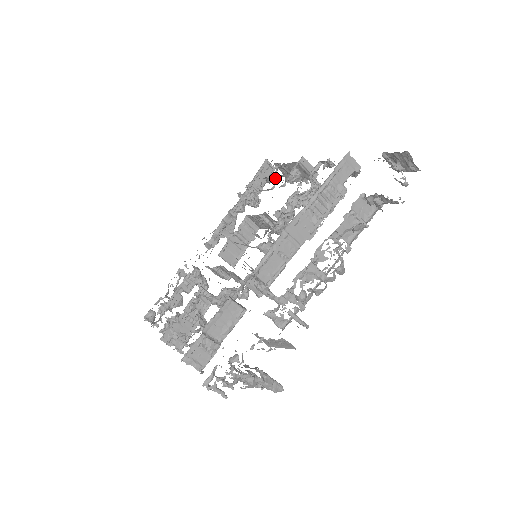
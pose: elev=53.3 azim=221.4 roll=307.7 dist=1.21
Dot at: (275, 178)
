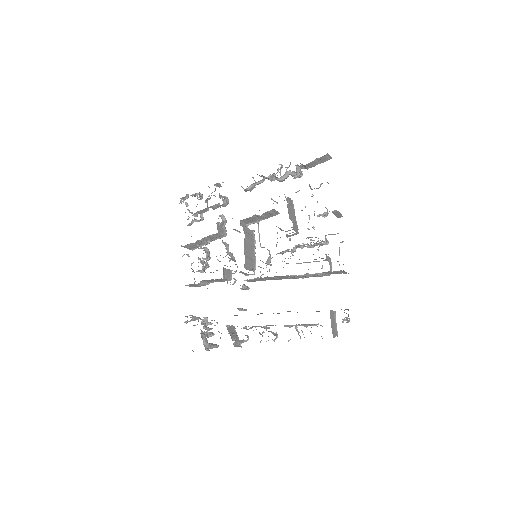
Dot at: occluded
